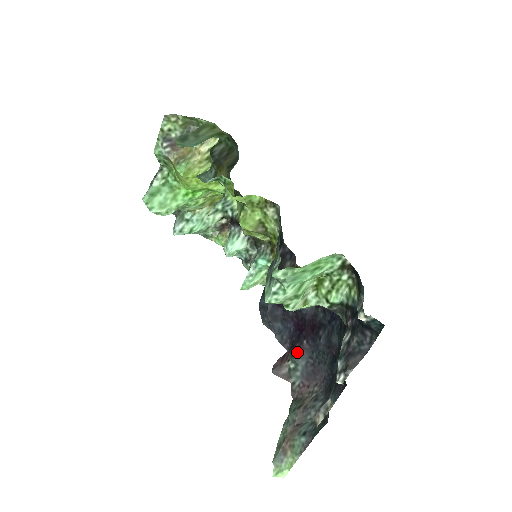
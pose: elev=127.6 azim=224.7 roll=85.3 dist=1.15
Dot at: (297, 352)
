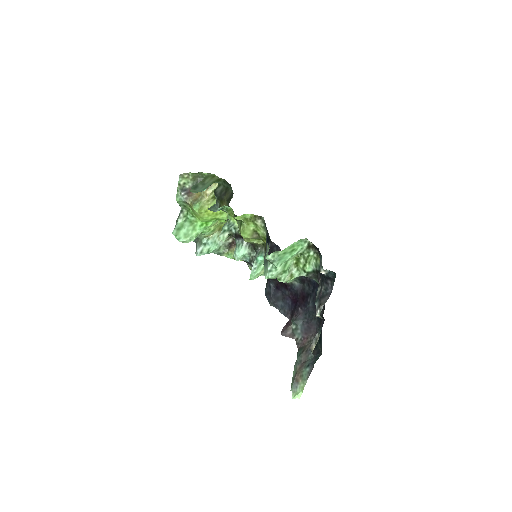
Dot at: (296, 317)
